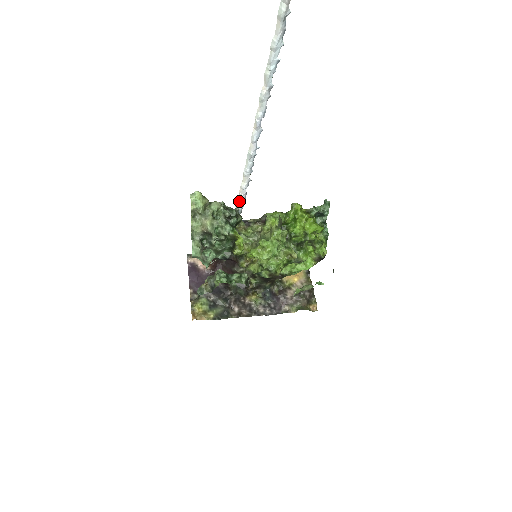
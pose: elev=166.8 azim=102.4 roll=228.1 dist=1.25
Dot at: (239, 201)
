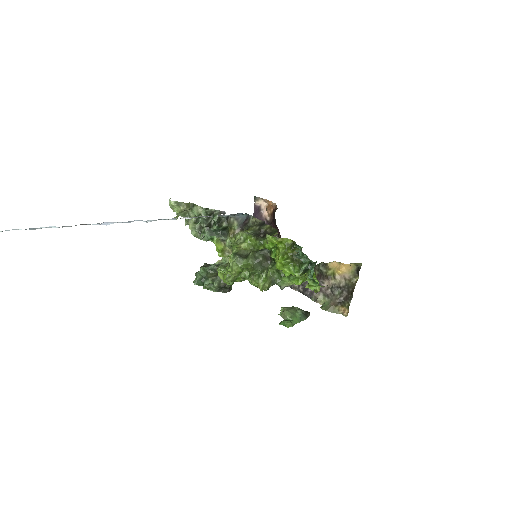
Dot at: occluded
